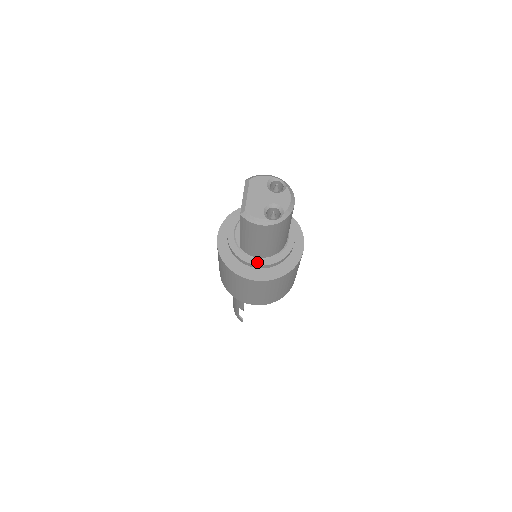
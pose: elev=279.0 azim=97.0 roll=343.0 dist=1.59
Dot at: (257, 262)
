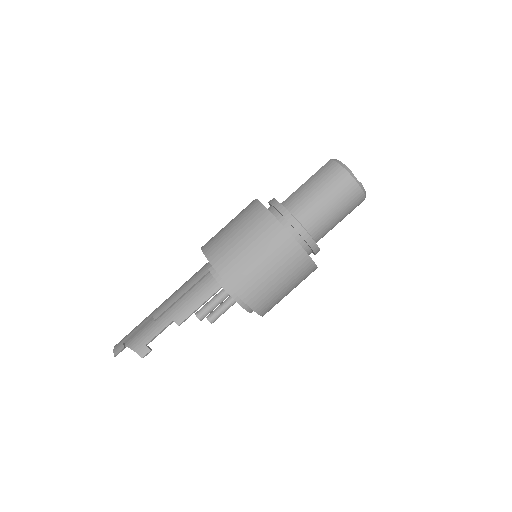
Dot at: (290, 213)
